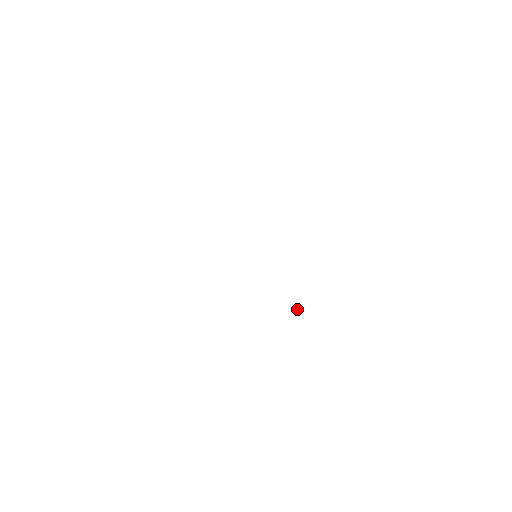
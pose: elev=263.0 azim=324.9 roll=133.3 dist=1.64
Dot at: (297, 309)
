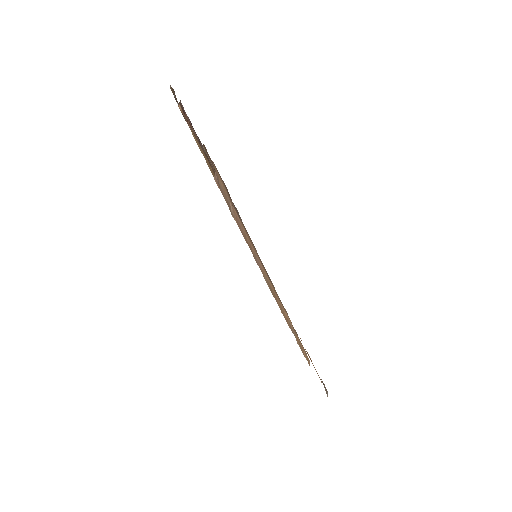
Dot at: (285, 309)
